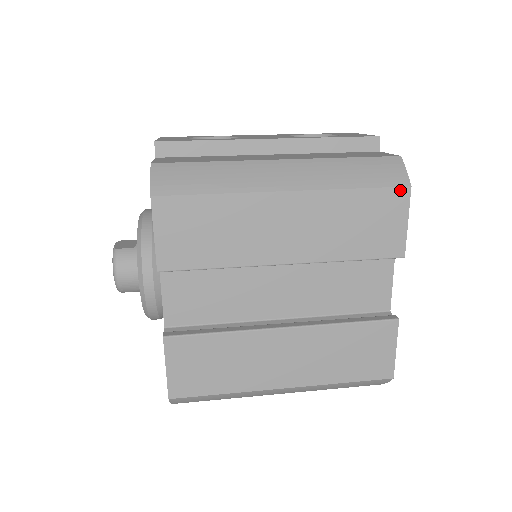
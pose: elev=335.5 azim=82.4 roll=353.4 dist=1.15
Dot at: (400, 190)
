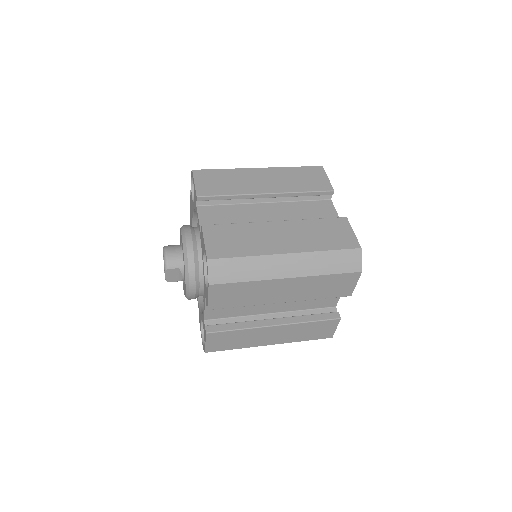
Dot at: (317, 167)
